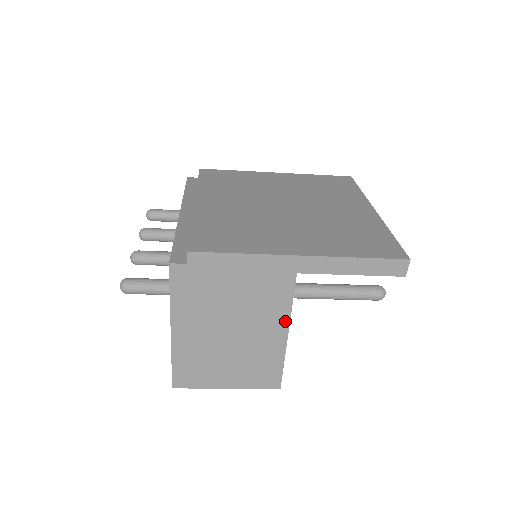
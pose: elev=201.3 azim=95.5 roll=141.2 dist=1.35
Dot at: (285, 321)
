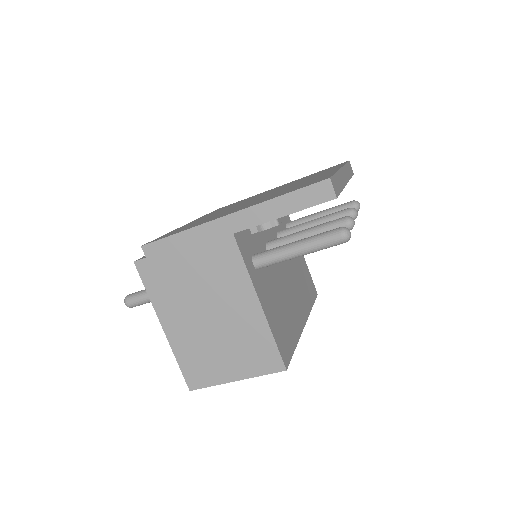
Dot at: (249, 288)
